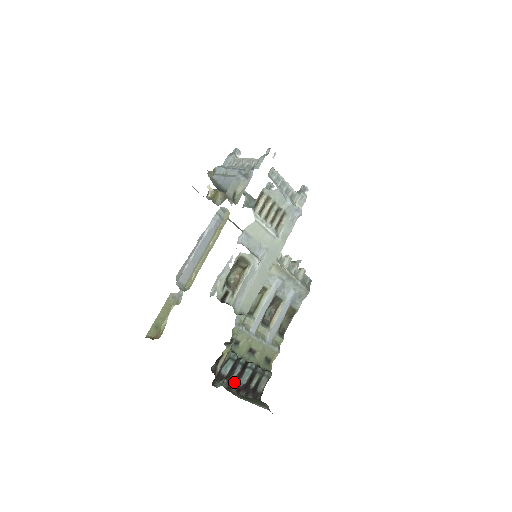
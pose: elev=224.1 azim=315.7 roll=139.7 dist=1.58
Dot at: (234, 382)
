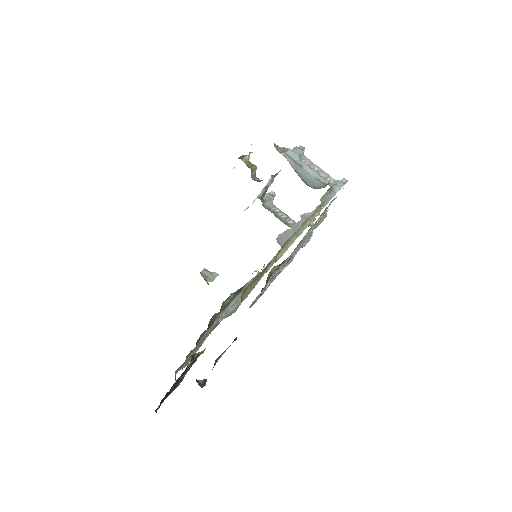
Dot at: (176, 383)
